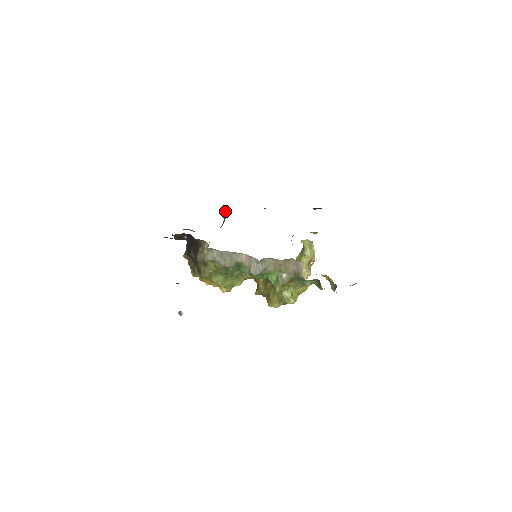
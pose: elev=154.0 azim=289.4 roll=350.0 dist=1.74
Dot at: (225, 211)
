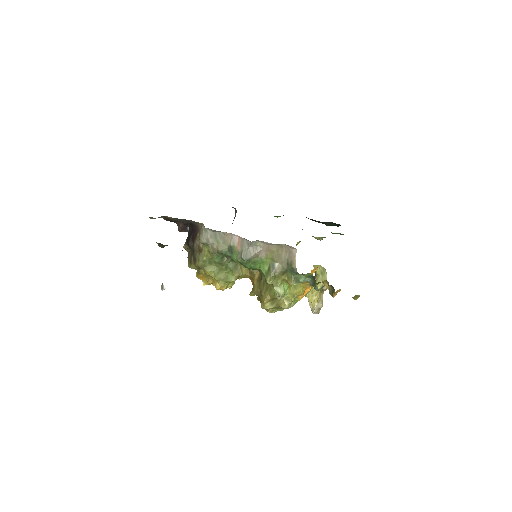
Dot at: occluded
